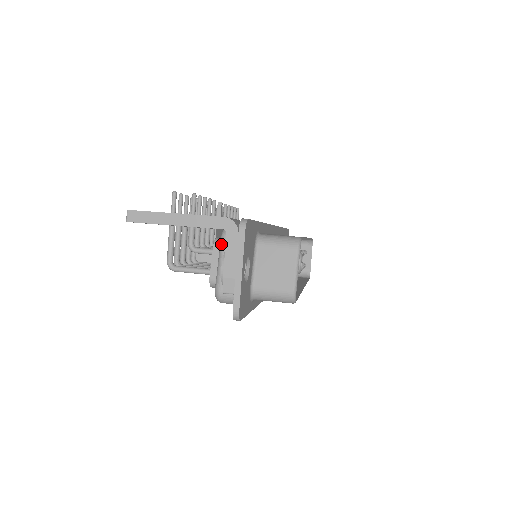
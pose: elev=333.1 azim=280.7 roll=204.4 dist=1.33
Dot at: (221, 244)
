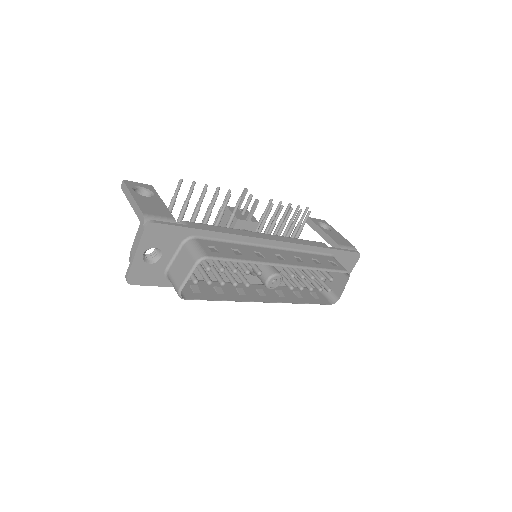
Dot at: occluded
